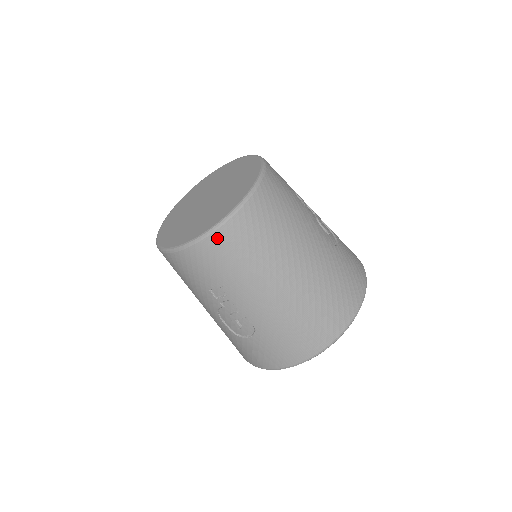
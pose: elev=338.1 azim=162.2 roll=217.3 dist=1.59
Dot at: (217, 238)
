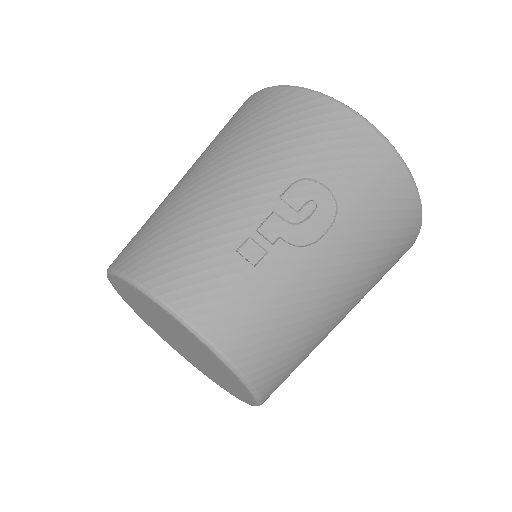
Dot at: occluded
